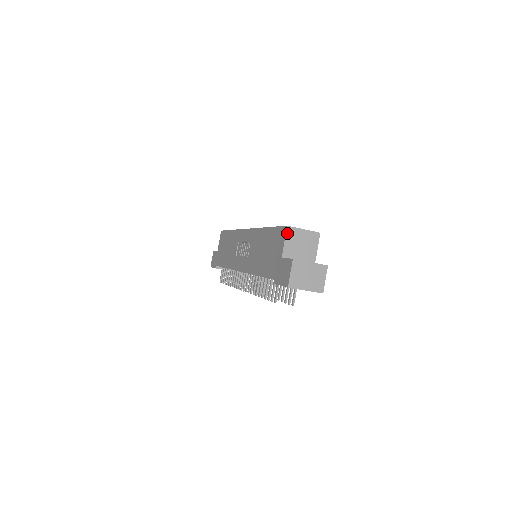
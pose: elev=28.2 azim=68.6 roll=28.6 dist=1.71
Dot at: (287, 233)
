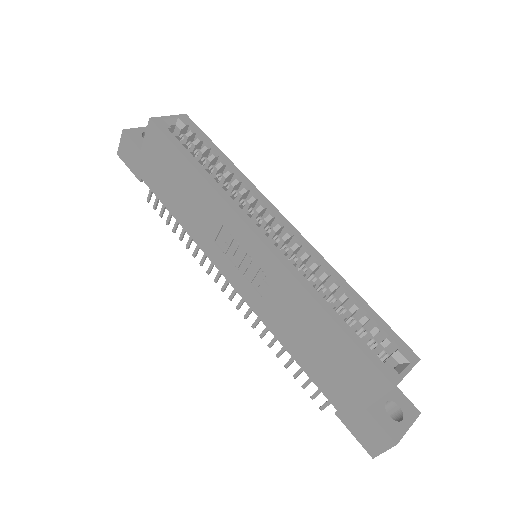
Dot at: (389, 391)
